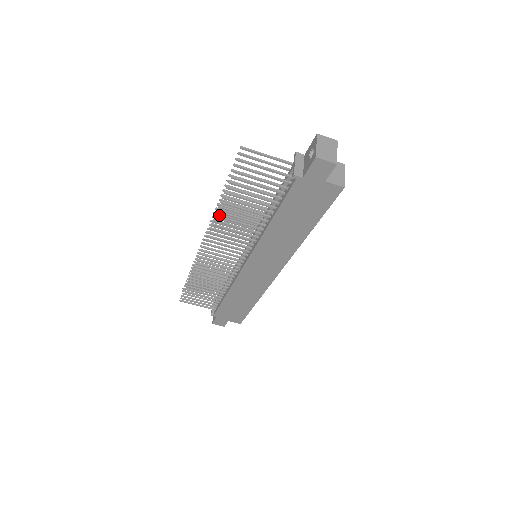
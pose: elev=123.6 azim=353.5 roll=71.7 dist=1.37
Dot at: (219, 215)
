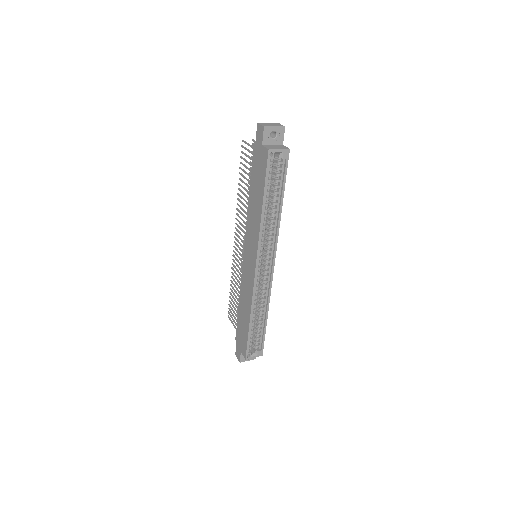
Dot at: occluded
